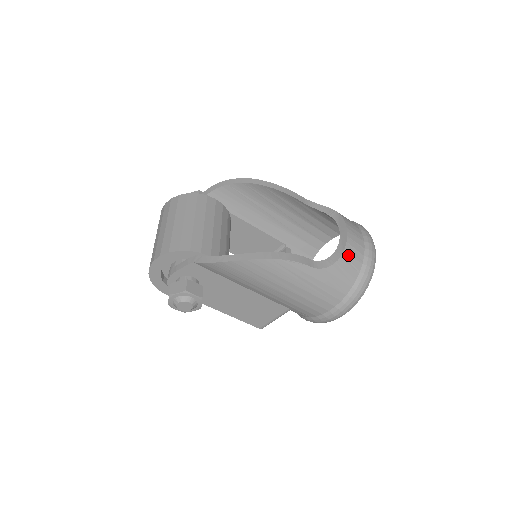
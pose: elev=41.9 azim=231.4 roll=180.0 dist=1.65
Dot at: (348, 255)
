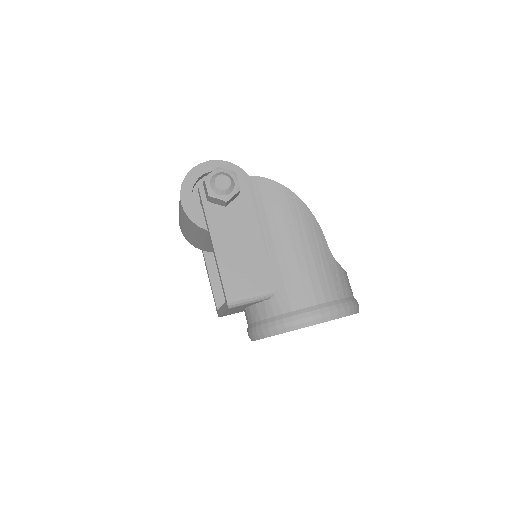
Dot at: occluded
